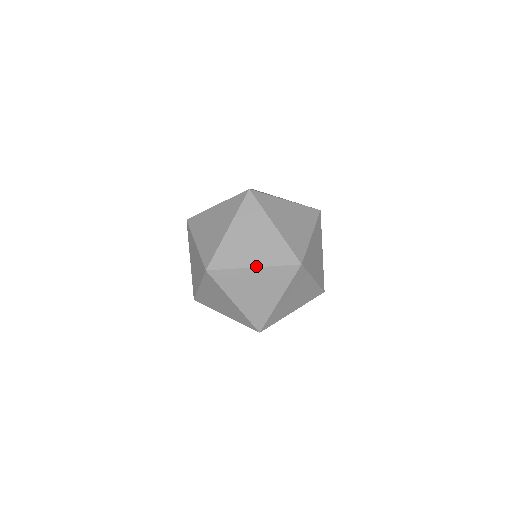
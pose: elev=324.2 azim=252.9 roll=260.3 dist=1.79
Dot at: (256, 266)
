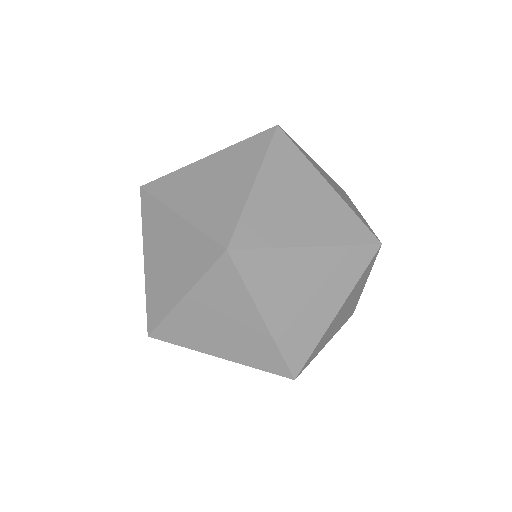
Dot at: (339, 308)
